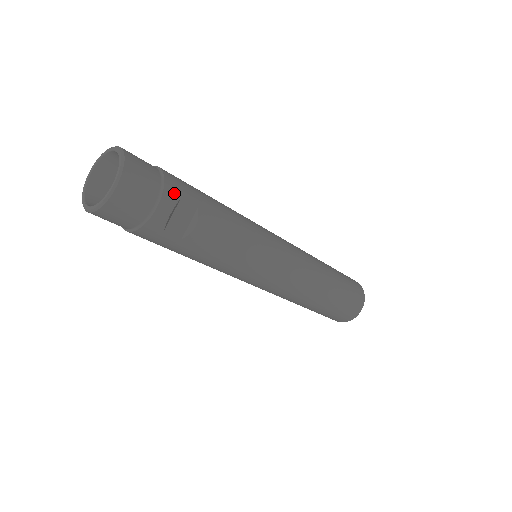
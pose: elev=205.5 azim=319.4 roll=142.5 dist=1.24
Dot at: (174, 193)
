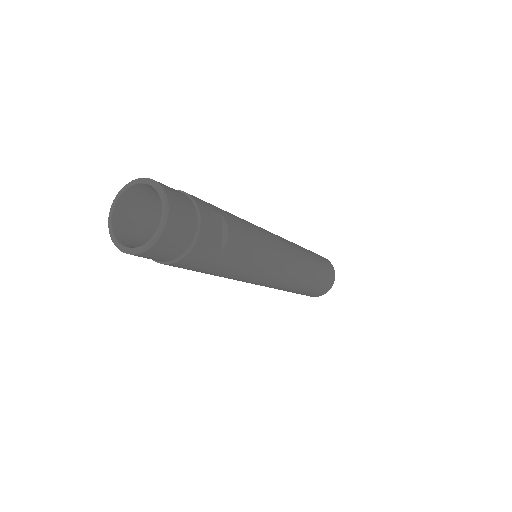
Dot at: (204, 206)
